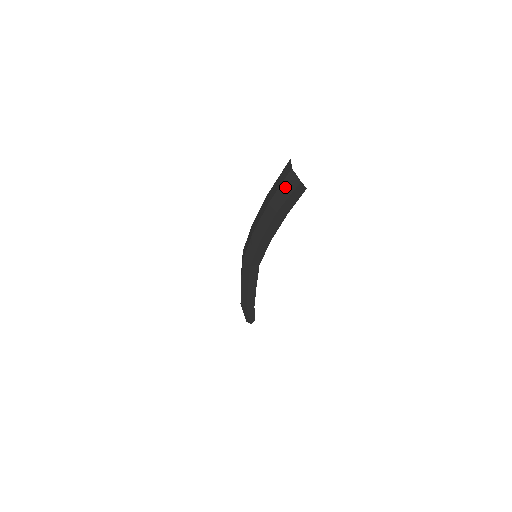
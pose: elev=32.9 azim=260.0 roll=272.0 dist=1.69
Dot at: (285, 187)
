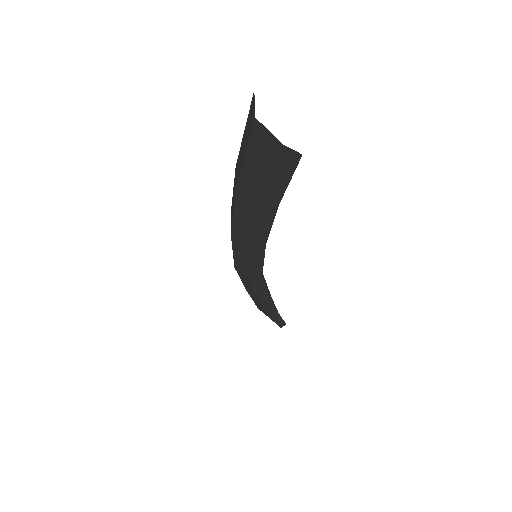
Dot at: (255, 158)
